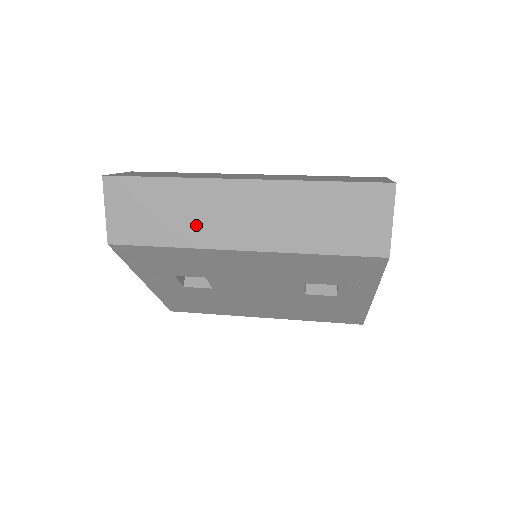
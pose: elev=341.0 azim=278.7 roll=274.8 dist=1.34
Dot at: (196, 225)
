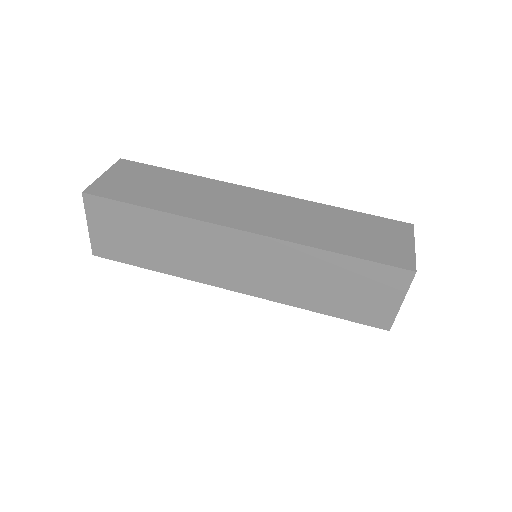
Dot at: (187, 260)
